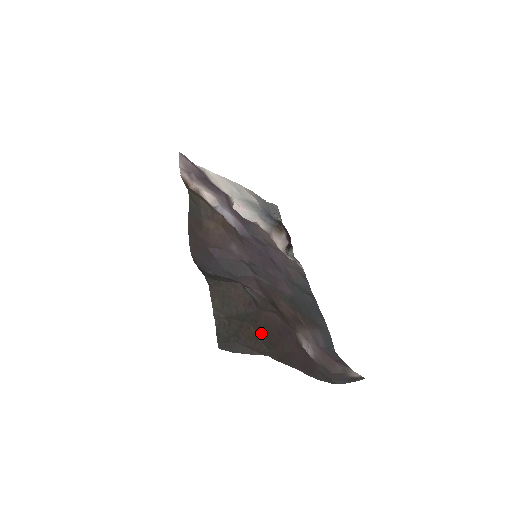
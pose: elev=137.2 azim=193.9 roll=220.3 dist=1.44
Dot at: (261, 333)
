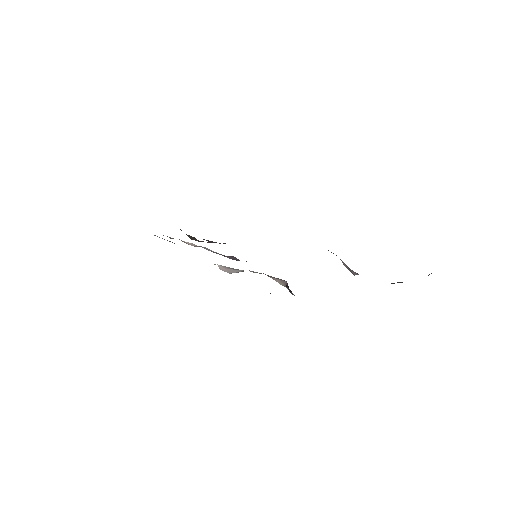
Dot at: occluded
